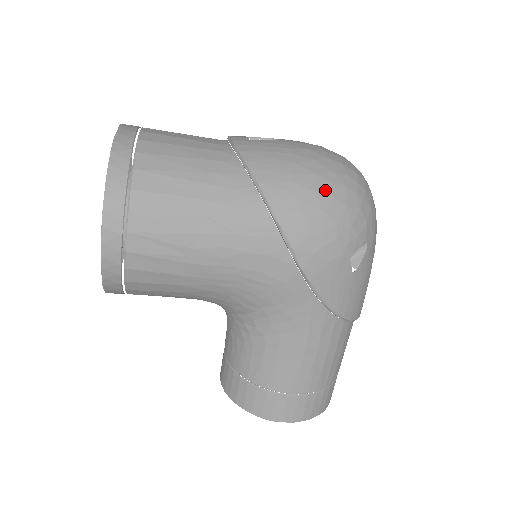
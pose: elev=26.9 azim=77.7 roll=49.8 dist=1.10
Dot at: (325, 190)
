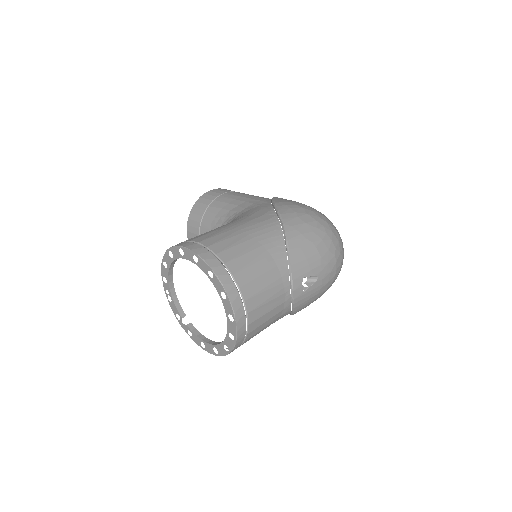
Dot at: occluded
